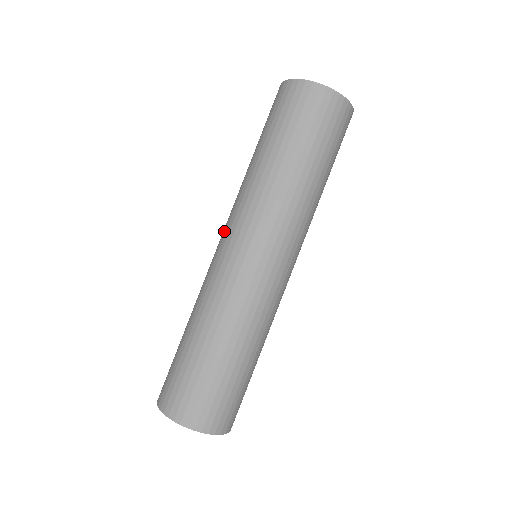
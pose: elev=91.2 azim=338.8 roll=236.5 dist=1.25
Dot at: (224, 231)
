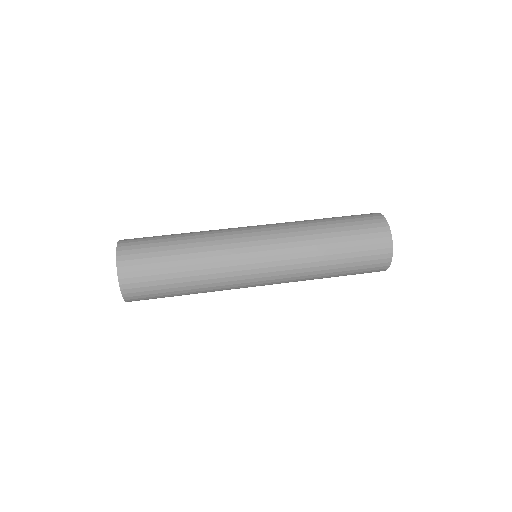
Dot at: (264, 228)
